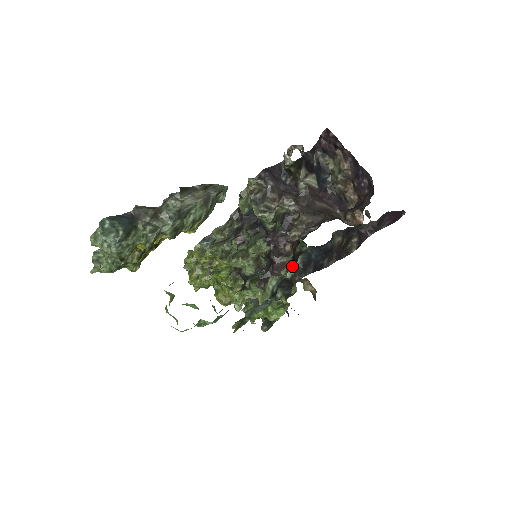
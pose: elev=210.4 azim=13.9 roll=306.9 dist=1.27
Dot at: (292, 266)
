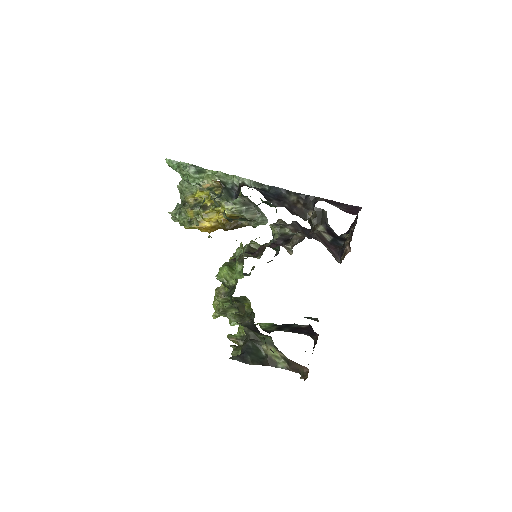
Dot at: occluded
